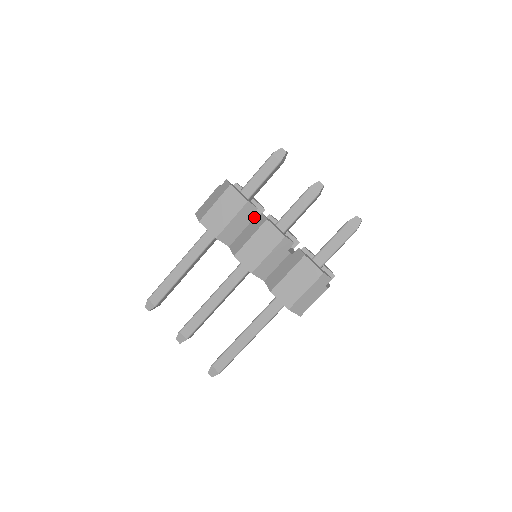
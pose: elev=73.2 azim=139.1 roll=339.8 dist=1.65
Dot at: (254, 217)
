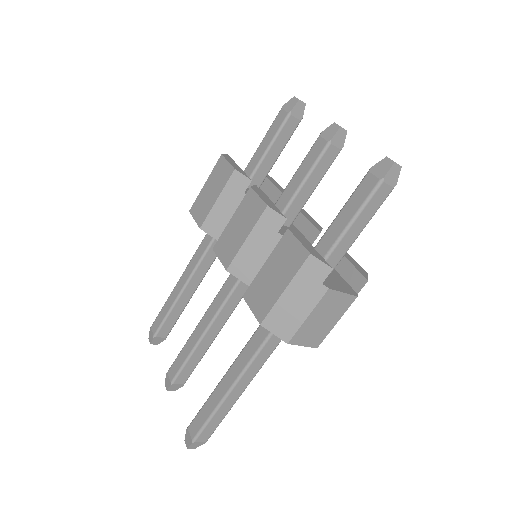
Dot at: occluded
